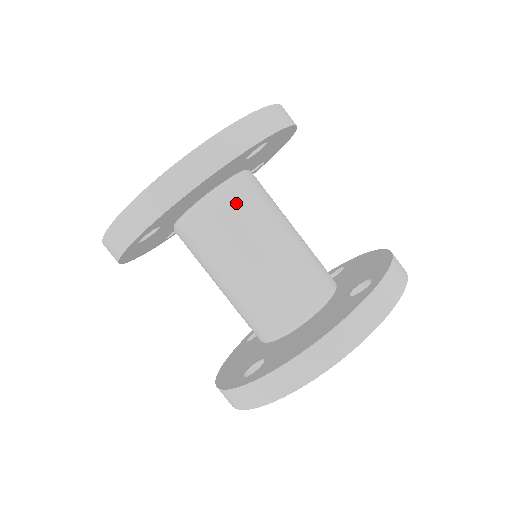
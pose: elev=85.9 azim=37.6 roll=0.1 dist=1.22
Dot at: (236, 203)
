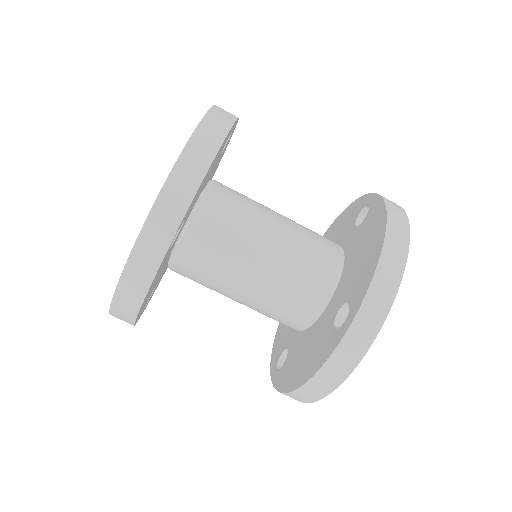
Dot at: (230, 194)
